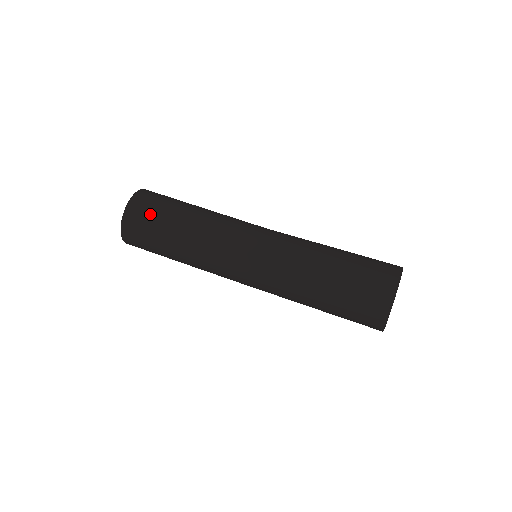
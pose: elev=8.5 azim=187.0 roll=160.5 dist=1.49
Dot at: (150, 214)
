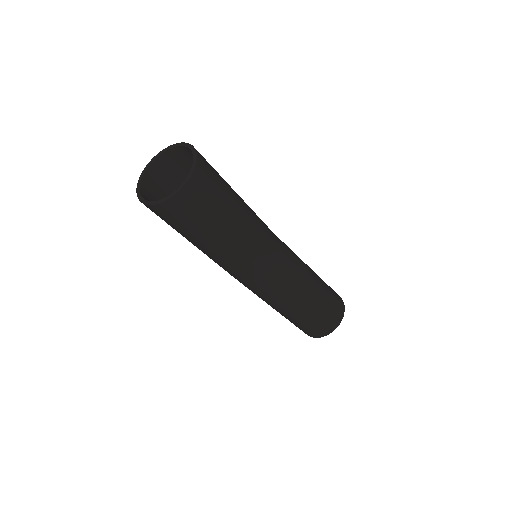
Dot at: (209, 199)
